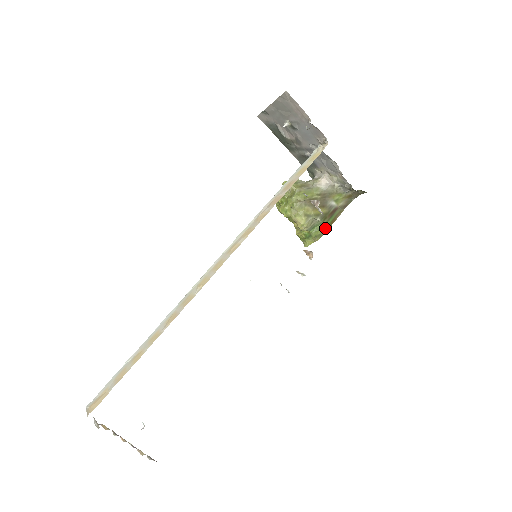
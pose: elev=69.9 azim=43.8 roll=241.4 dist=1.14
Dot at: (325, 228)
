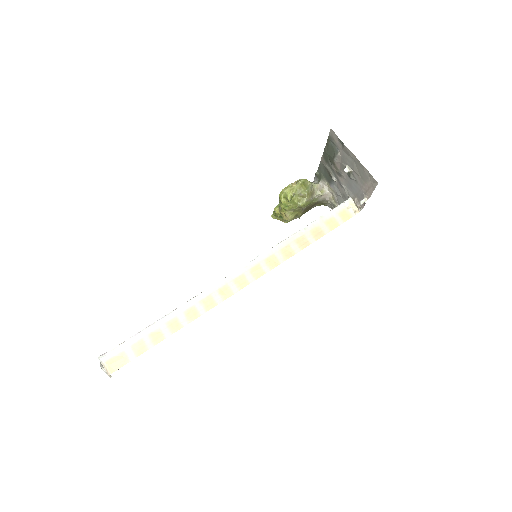
Dot at: occluded
